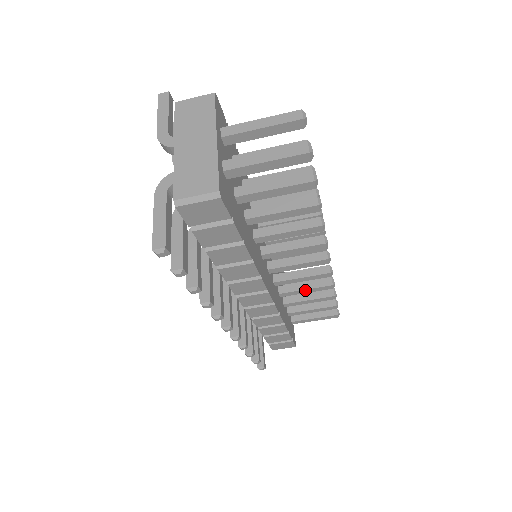
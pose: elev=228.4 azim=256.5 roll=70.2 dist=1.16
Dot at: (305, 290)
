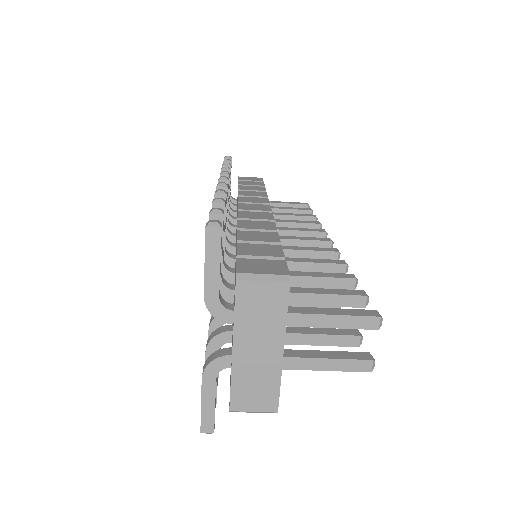
Dot at: occluded
